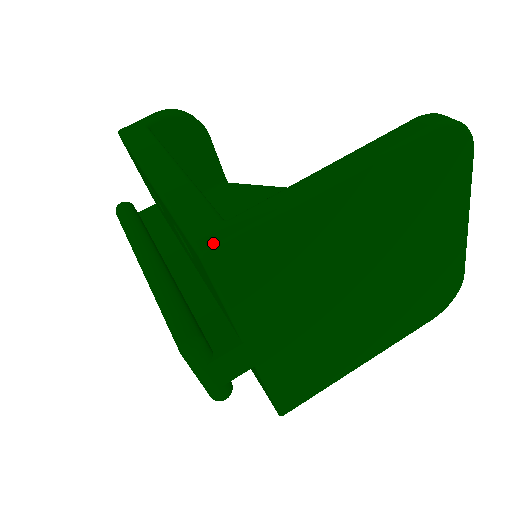
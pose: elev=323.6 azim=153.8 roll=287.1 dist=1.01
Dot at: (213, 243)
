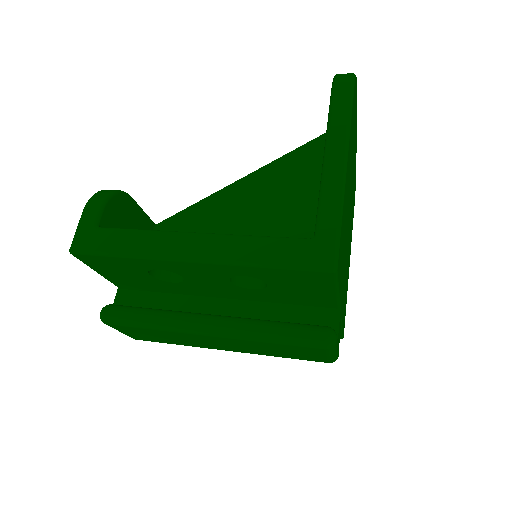
Dot at: (332, 257)
